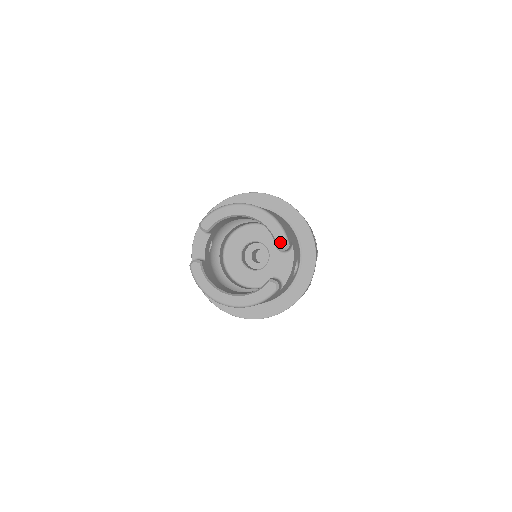
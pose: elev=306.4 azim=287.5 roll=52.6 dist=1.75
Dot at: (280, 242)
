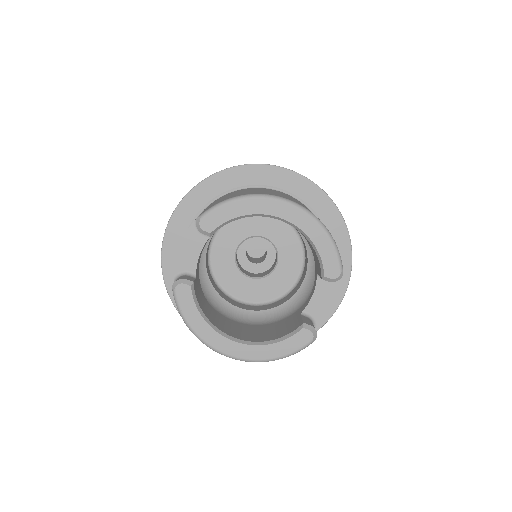
Dot at: (330, 268)
